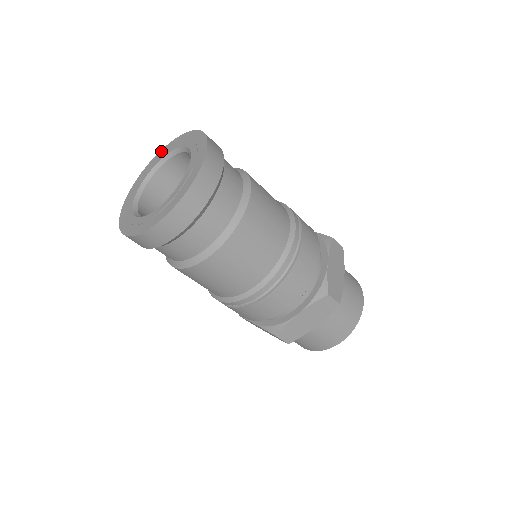
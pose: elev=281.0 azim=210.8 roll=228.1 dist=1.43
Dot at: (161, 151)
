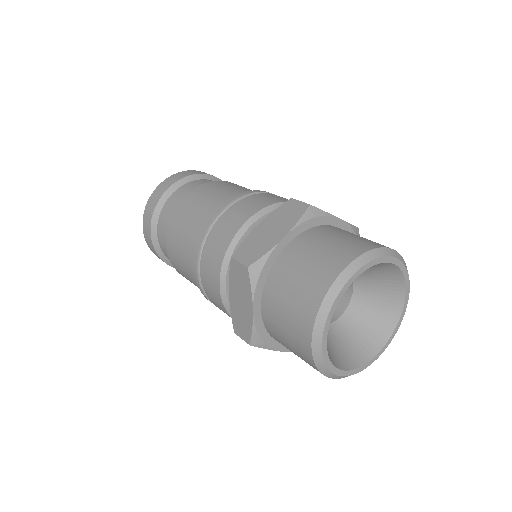
Dot at: occluded
